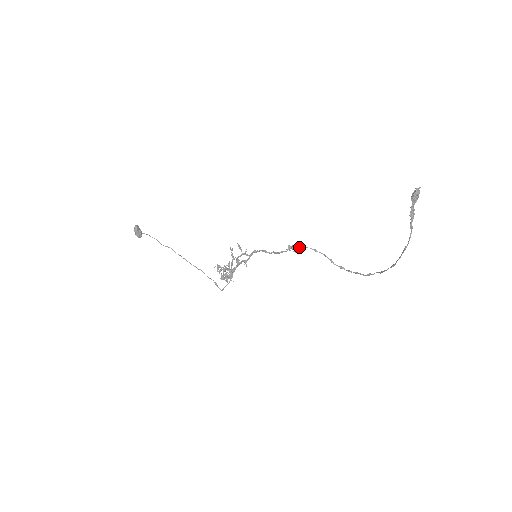
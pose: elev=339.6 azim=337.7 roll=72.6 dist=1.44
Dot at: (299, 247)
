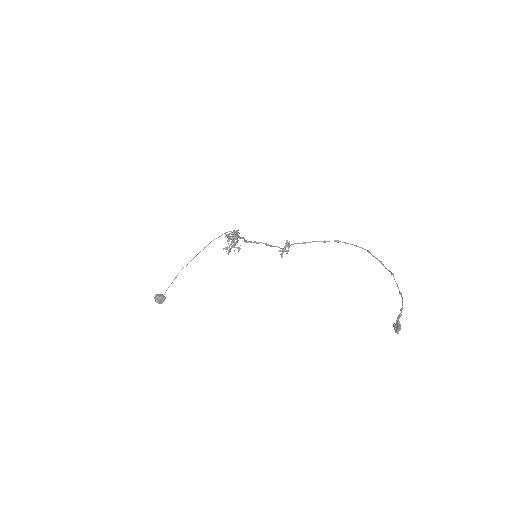
Dot at: (287, 245)
